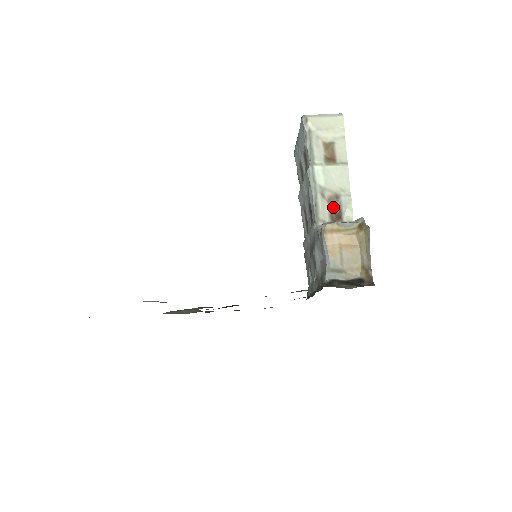
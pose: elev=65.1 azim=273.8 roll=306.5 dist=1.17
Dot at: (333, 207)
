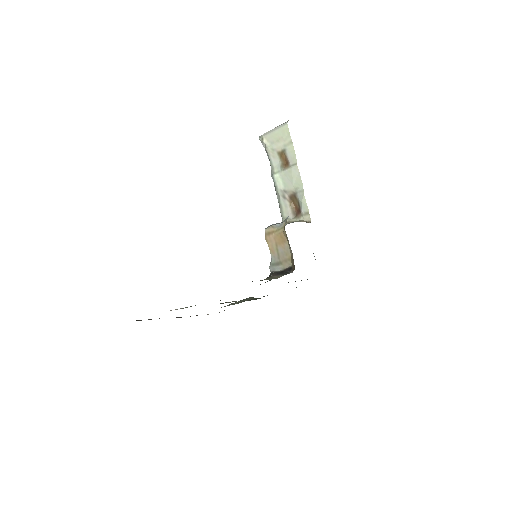
Dot at: (294, 204)
